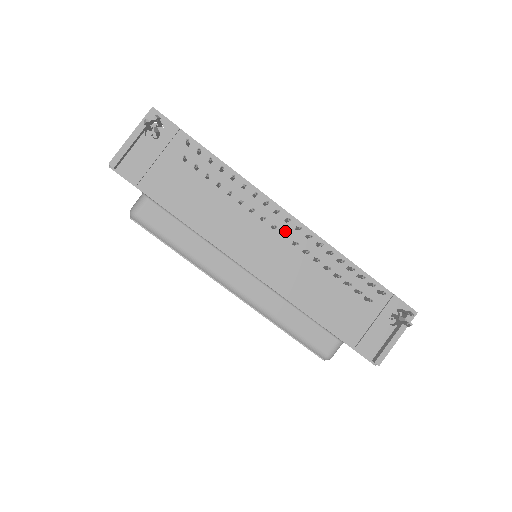
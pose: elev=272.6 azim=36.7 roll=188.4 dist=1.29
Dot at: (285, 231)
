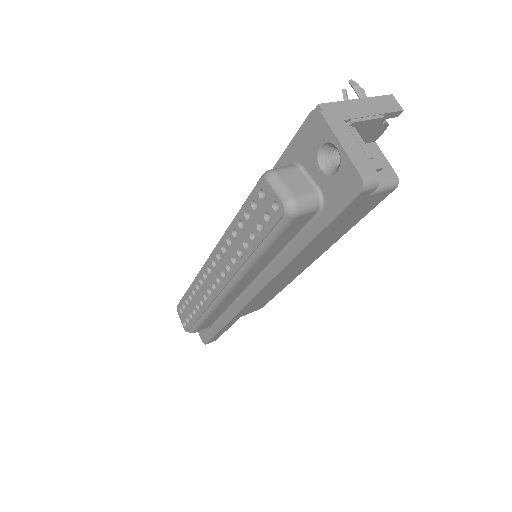
Dot at: occluded
